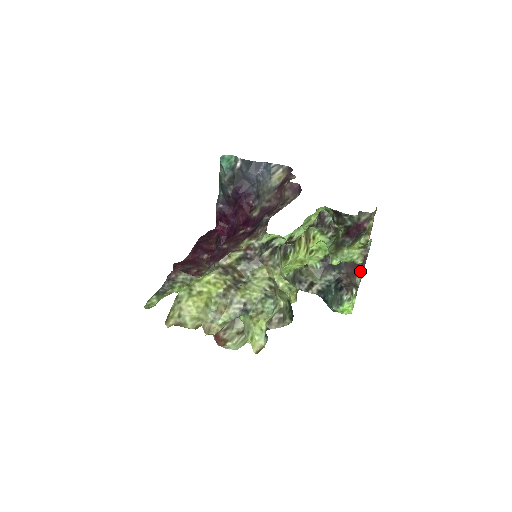
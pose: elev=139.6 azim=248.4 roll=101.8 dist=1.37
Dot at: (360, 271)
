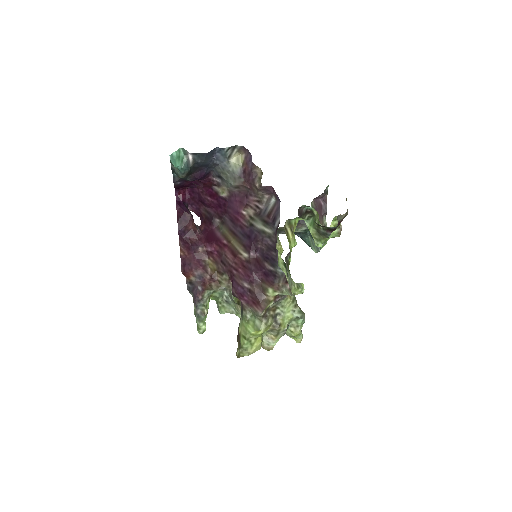
Dot at: (325, 212)
